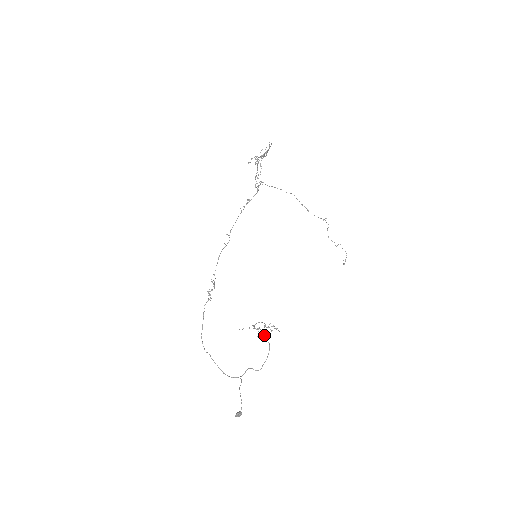
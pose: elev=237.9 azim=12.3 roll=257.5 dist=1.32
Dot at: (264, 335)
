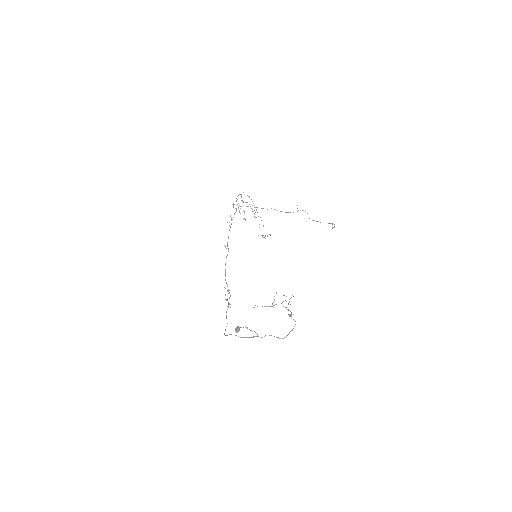
Dot at: occluded
